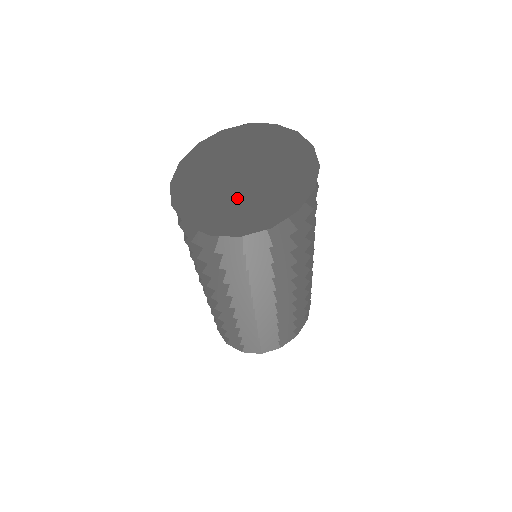
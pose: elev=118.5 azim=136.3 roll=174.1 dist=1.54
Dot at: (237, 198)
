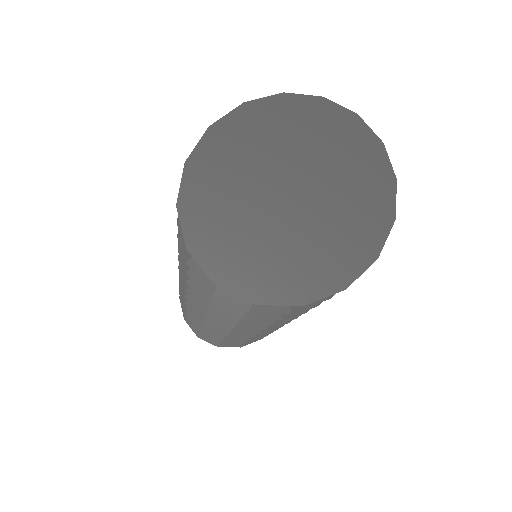
Dot at: (288, 235)
